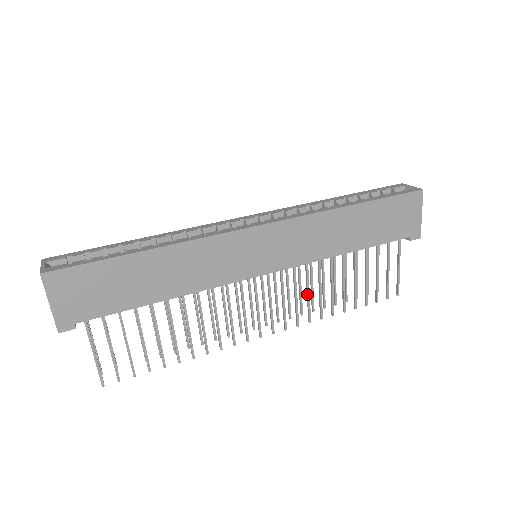
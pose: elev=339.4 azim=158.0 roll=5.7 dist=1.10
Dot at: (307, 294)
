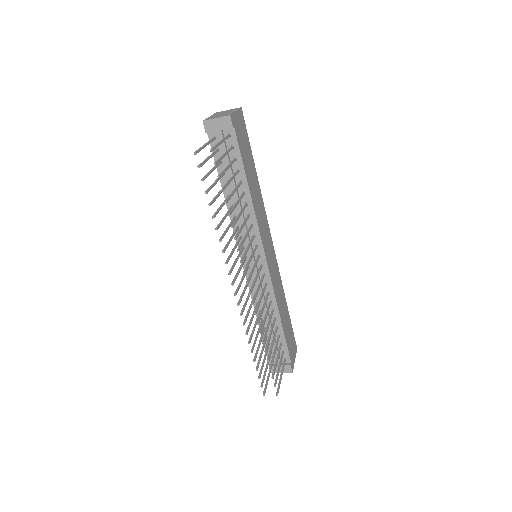
Dot at: (263, 307)
